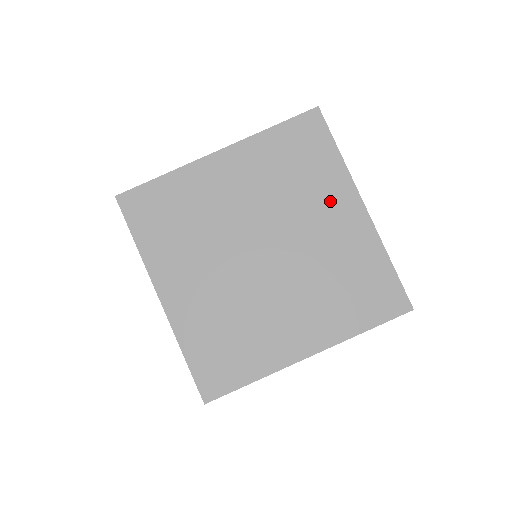
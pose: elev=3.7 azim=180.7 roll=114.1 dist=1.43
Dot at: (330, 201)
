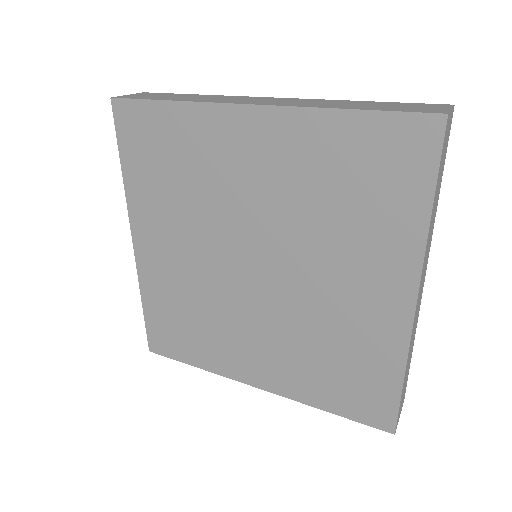
Dot at: (371, 266)
